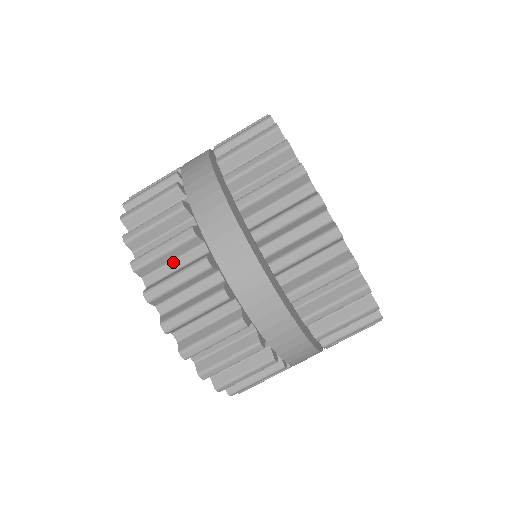
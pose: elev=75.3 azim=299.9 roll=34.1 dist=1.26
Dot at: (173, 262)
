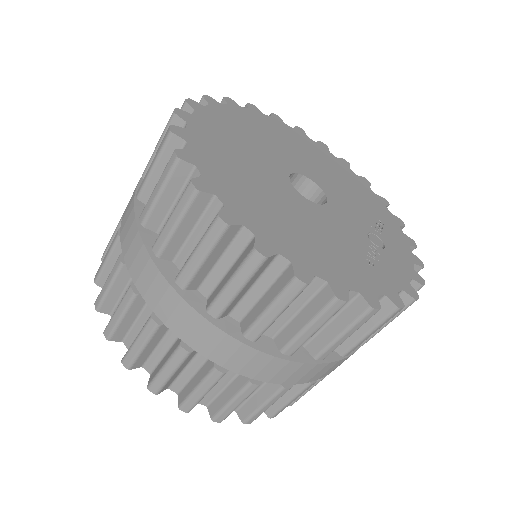
Dot at: (185, 369)
